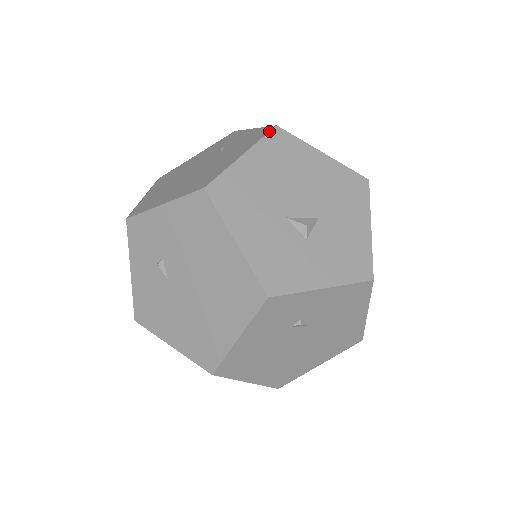
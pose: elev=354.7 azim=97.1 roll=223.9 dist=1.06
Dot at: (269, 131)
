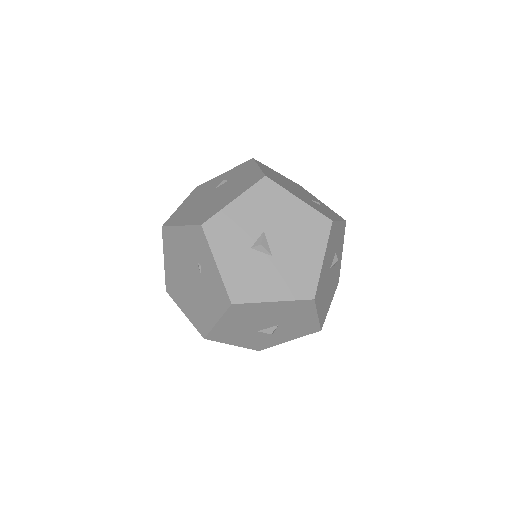
Dot at: (228, 308)
